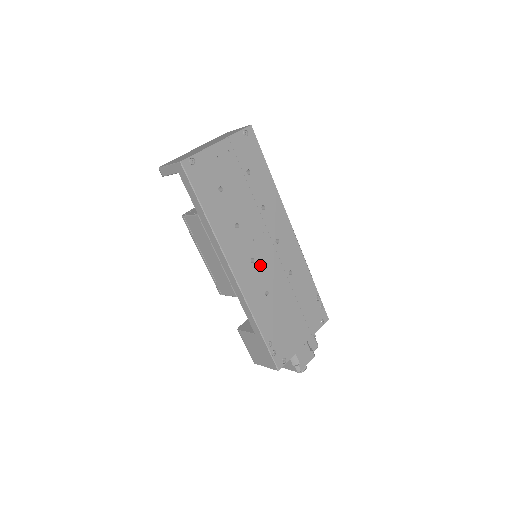
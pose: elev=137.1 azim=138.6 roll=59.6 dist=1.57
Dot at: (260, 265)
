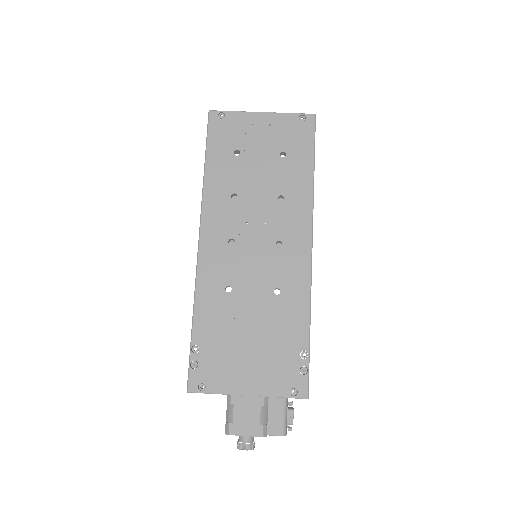
Dot at: (239, 254)
